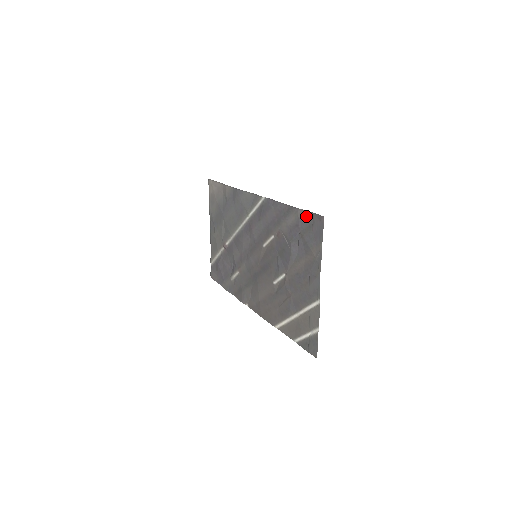
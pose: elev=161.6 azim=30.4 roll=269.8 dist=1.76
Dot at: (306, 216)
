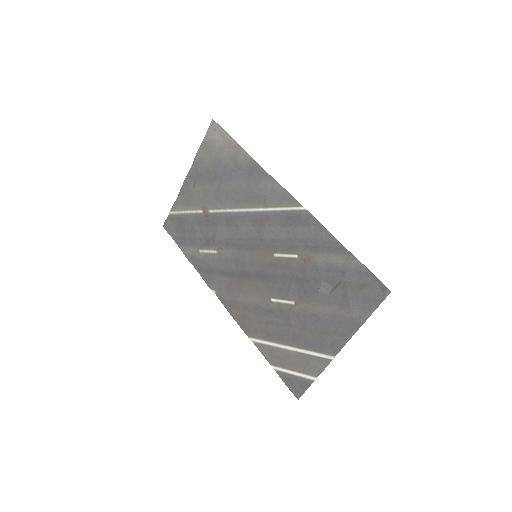
Dot at: (363, 272)
